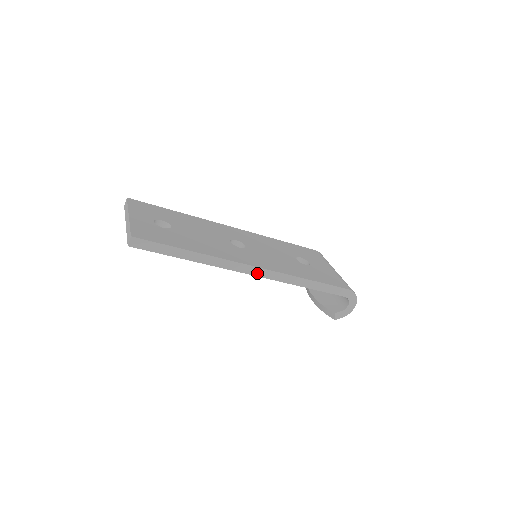
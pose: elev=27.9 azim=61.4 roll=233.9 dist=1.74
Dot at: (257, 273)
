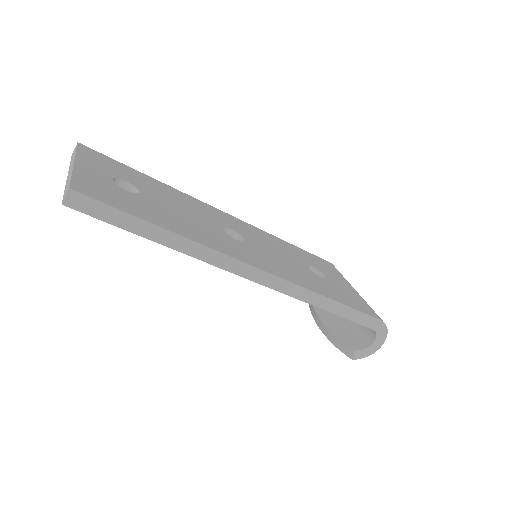
Dot at: (260, 279)
